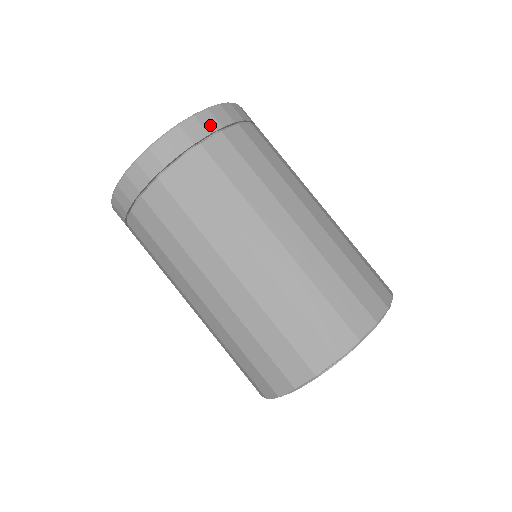
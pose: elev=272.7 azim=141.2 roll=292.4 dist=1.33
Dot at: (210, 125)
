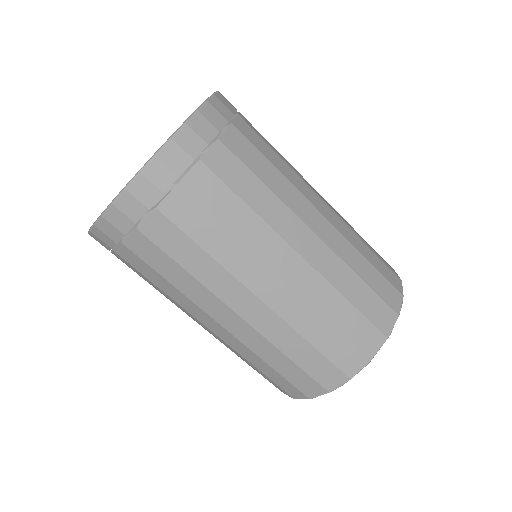
Dot at: (163, 180)
